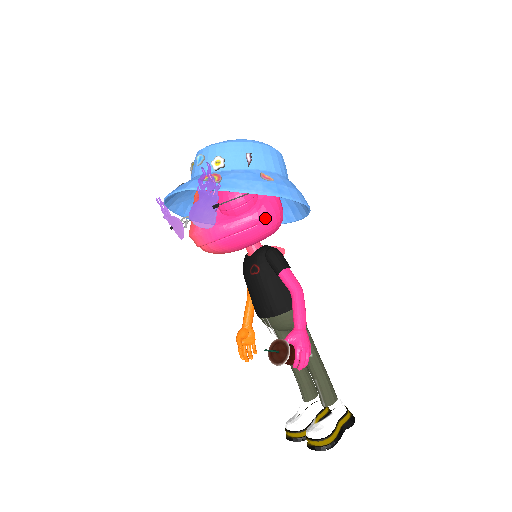
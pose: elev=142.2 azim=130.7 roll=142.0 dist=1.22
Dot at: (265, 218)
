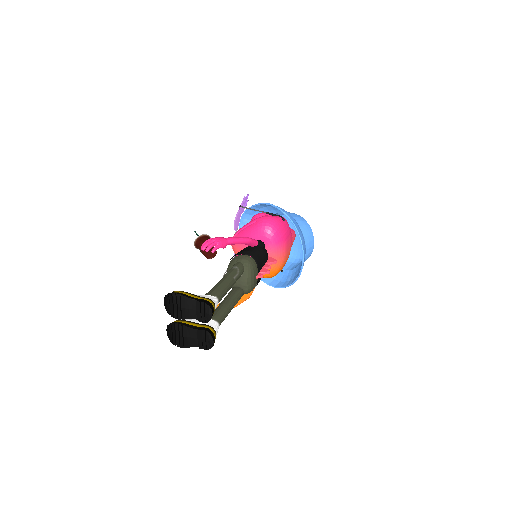
Dot at: (261, 218)
